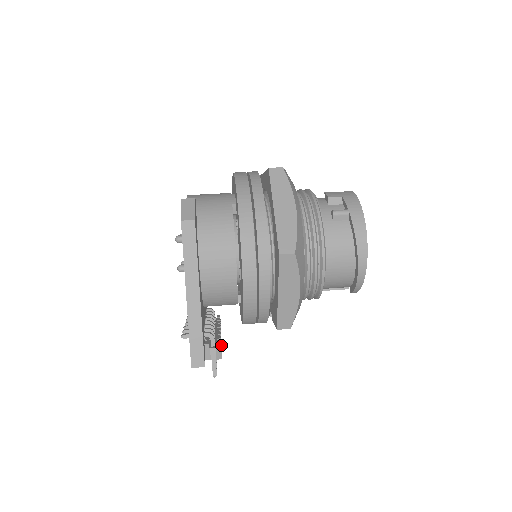
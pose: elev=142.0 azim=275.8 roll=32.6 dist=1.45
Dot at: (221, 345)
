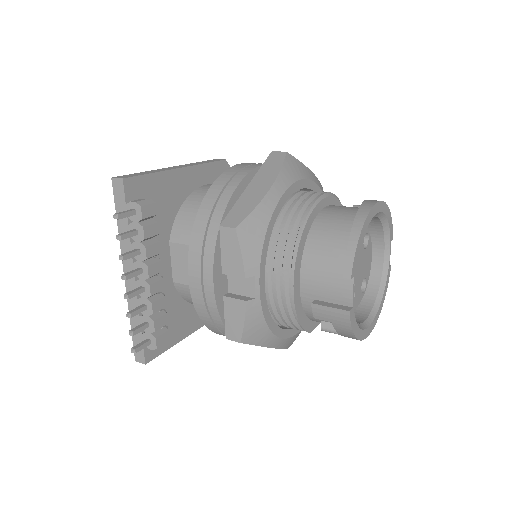
Dot at: (148, 256)
